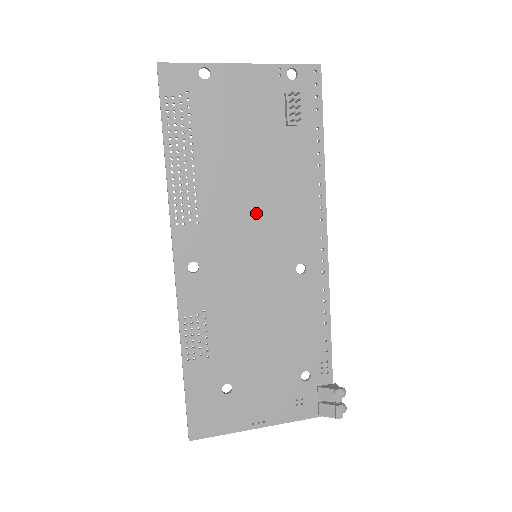
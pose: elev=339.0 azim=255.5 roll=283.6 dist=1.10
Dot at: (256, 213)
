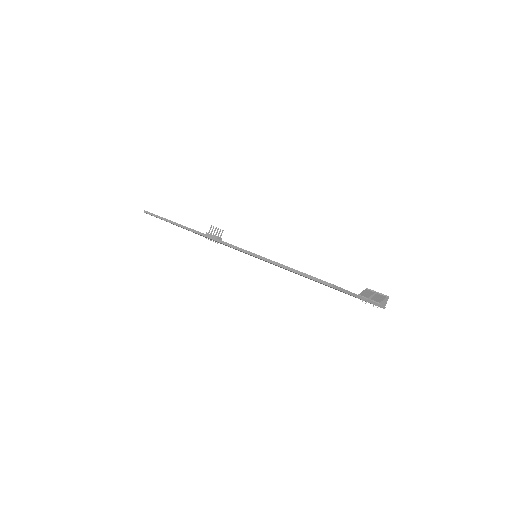
Dot at: occluded
